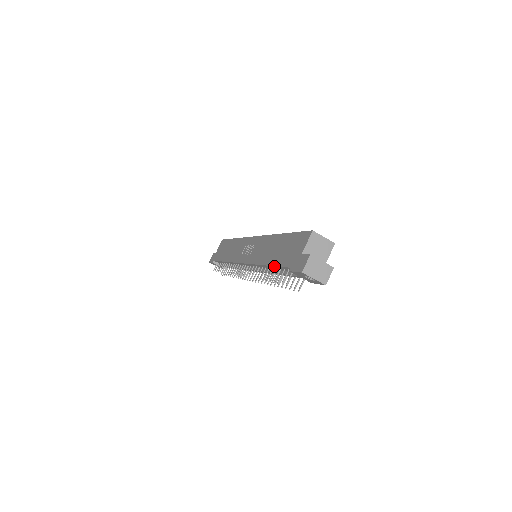
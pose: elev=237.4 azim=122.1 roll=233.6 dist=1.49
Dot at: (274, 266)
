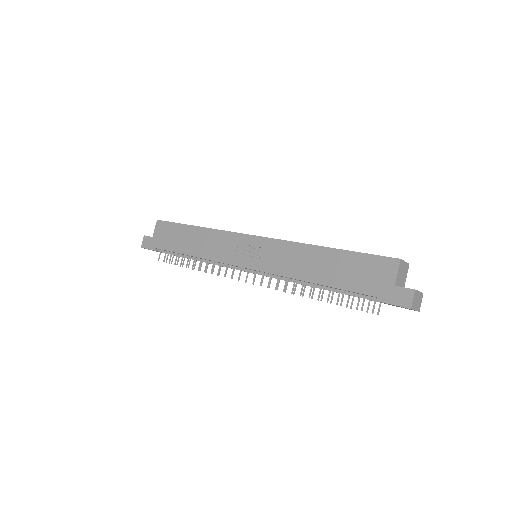
Dot at: (337, 288)
